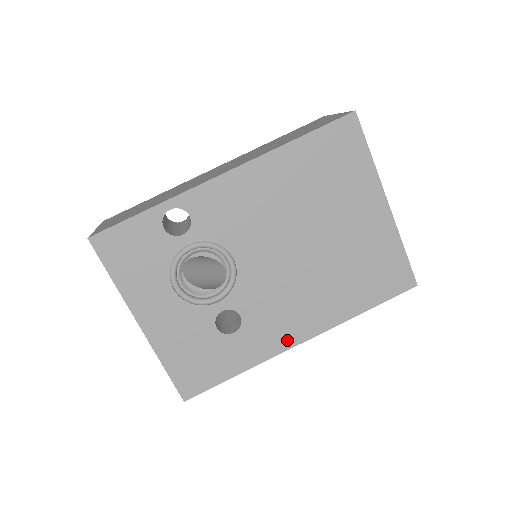
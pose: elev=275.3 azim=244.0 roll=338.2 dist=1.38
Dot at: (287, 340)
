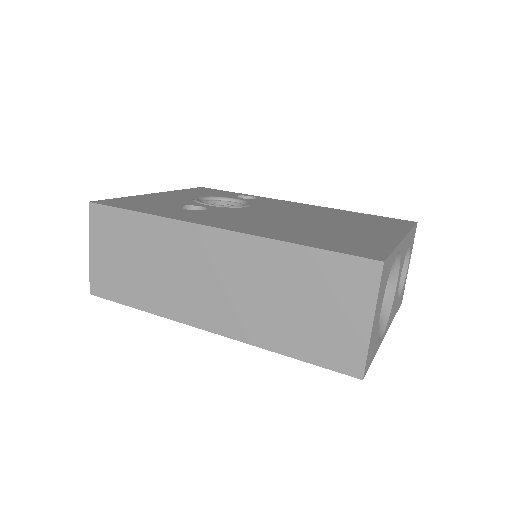
Dot at: (207, 223)
